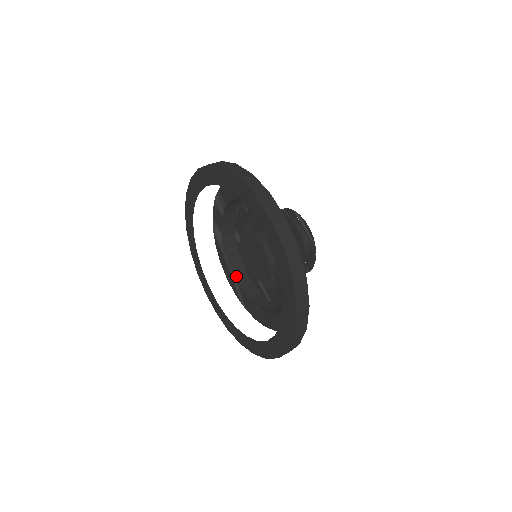
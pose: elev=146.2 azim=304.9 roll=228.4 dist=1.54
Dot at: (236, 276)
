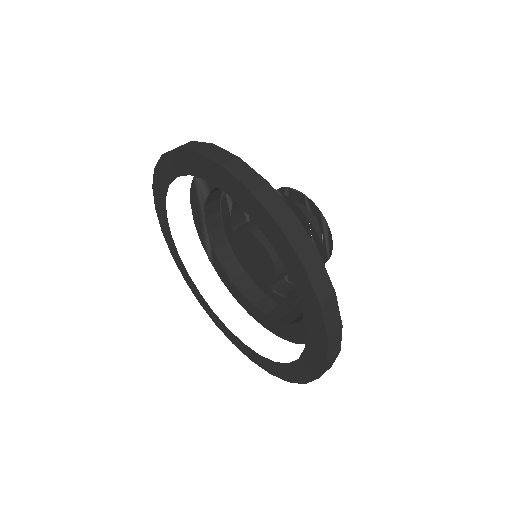
Dot at: (210, 232)
